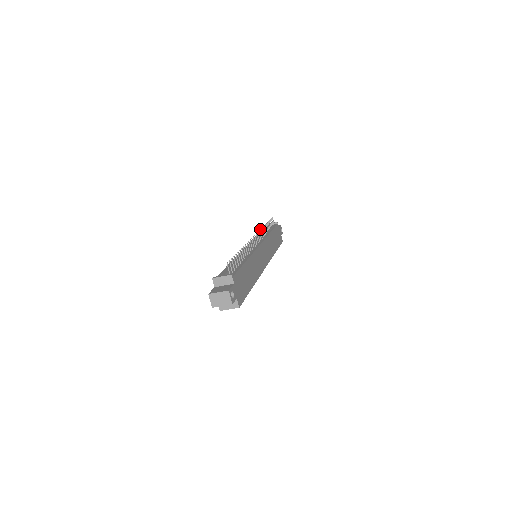
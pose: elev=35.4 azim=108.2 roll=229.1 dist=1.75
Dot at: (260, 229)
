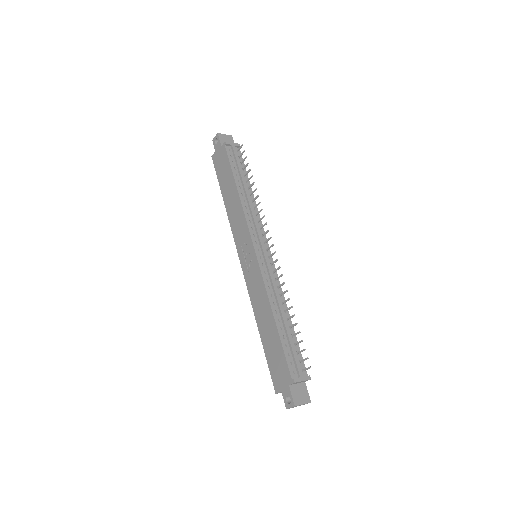
Dot at: occluded
